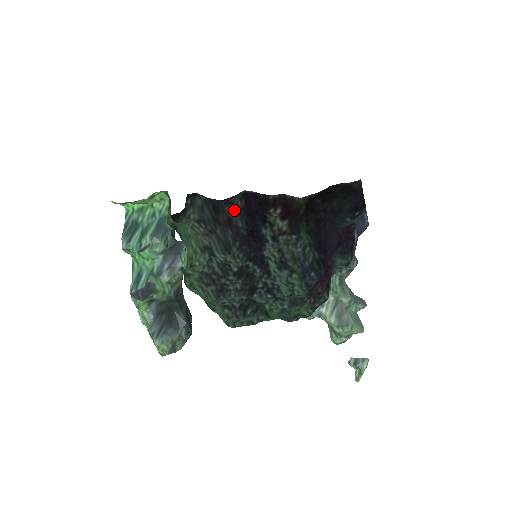
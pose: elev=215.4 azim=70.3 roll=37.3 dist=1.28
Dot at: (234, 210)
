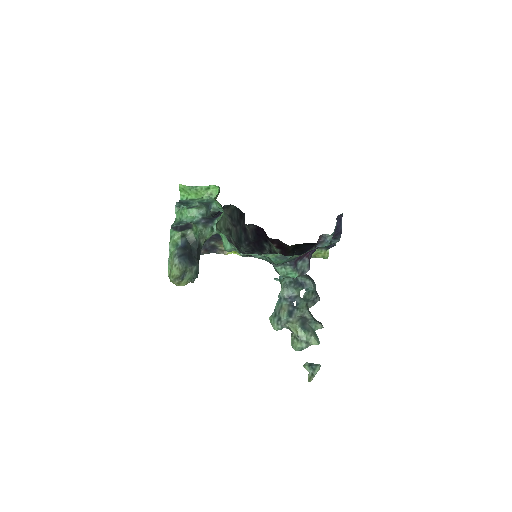
Dot at: (248, 228)
